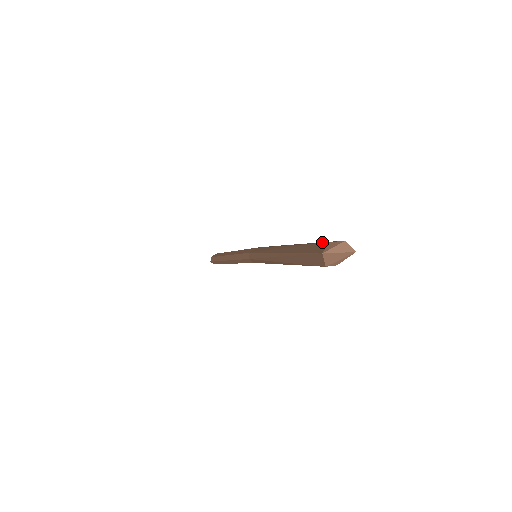
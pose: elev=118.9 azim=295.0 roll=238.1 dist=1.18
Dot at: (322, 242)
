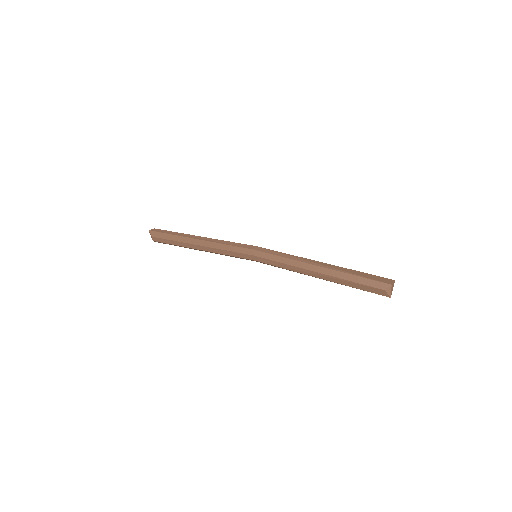
Dot at: (367, 281)
